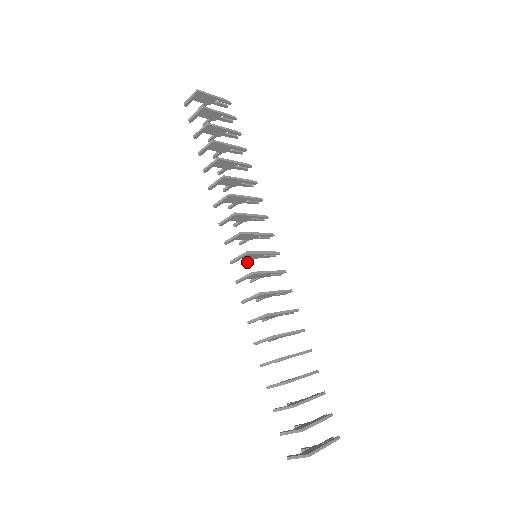
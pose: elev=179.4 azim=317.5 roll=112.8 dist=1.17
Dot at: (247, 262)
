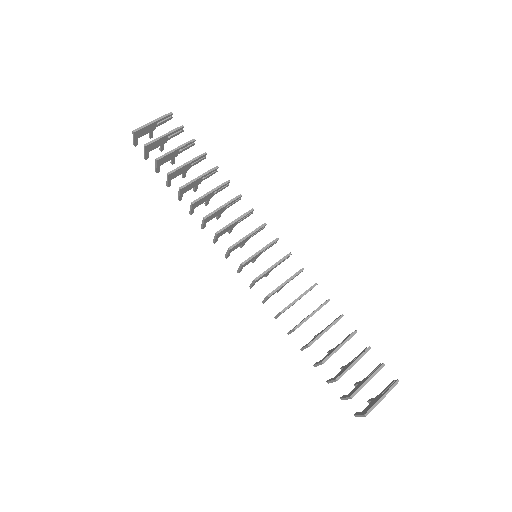
Dot at: (254, 261)
